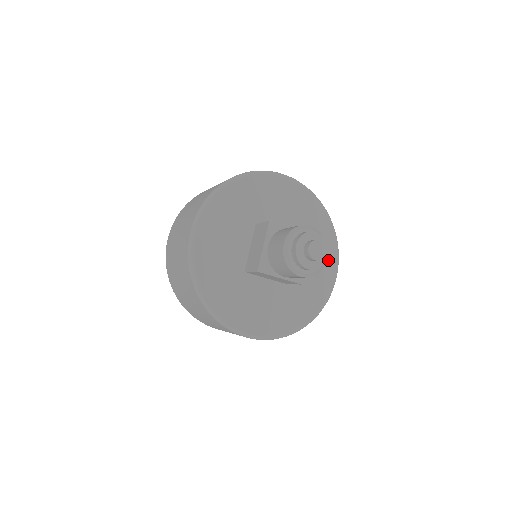
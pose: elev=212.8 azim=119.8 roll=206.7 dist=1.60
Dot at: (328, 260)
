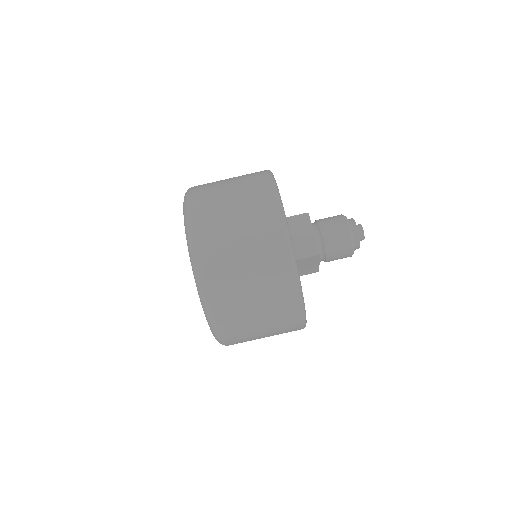
Dot at: occluded
